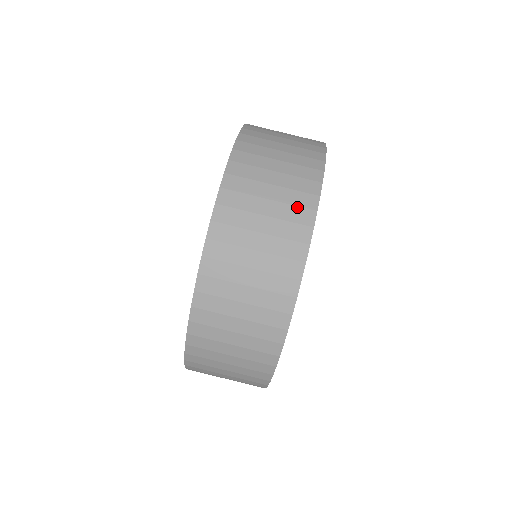
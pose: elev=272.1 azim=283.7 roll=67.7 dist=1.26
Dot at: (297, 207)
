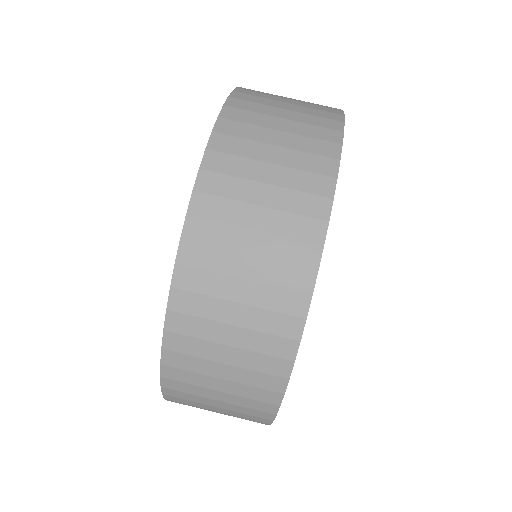
Dot at: (320, 117)
